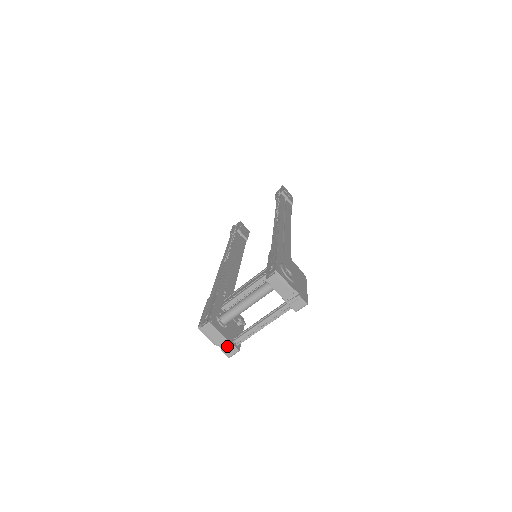
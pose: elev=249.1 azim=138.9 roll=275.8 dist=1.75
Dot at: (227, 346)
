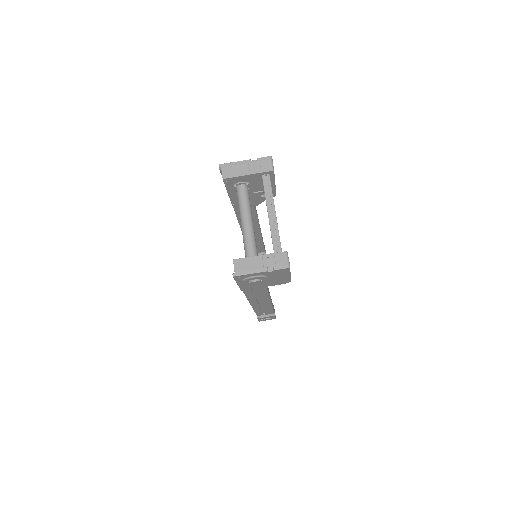
Dot at: (273, 260)
